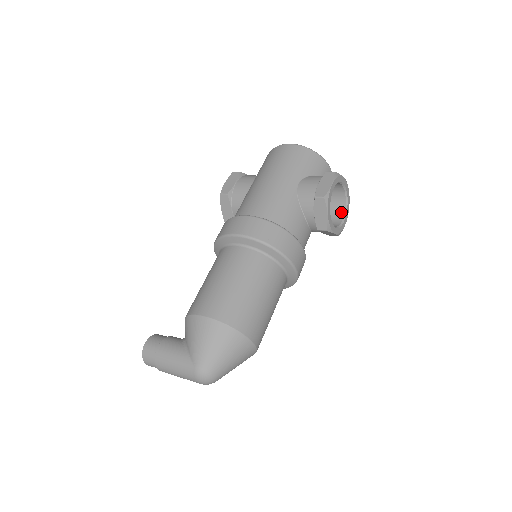
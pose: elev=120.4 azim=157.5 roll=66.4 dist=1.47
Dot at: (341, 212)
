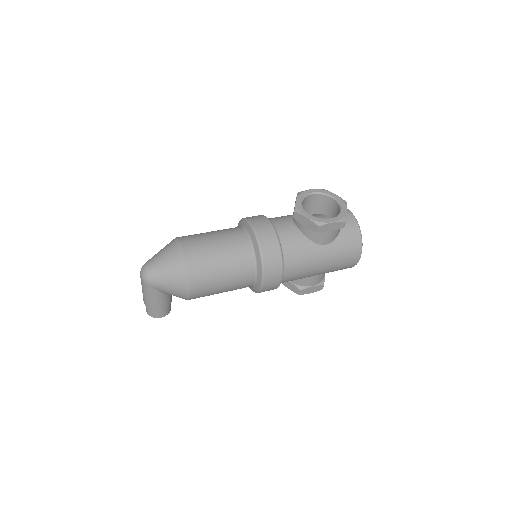
Dot at: occluded
